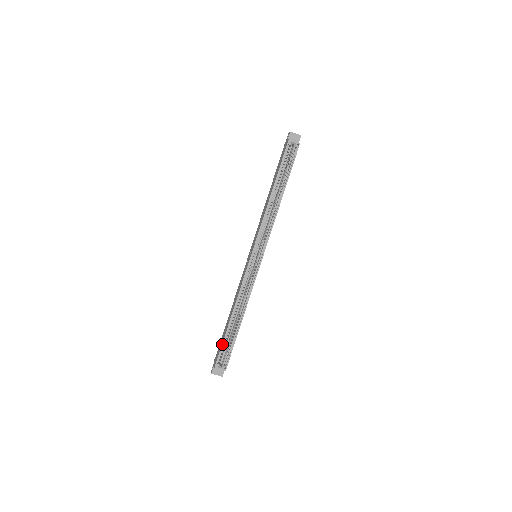
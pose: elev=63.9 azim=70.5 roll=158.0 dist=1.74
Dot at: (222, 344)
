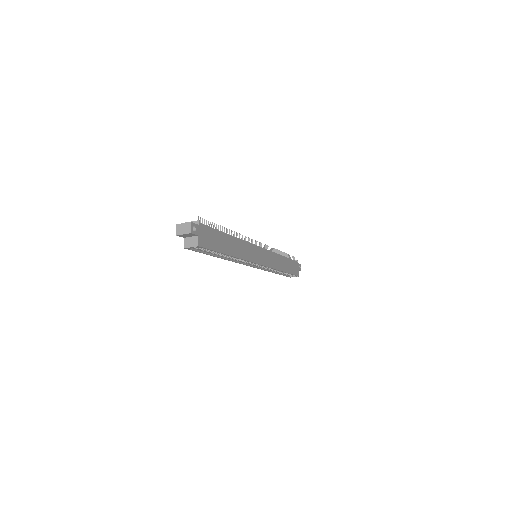
Dot at: occluded
